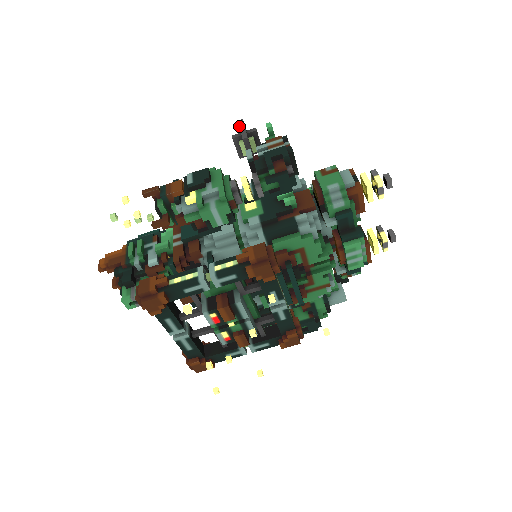
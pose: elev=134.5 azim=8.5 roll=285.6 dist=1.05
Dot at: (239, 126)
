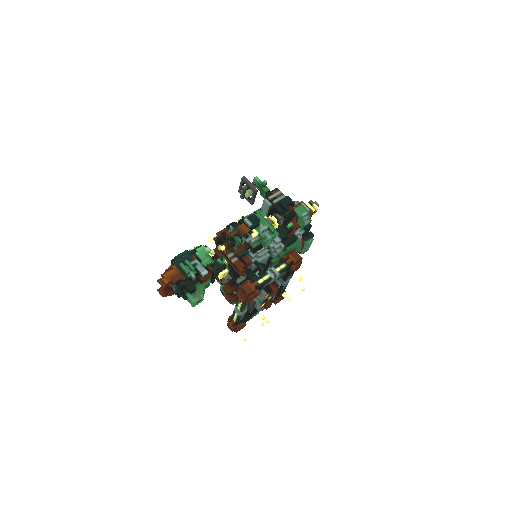
Dot at: (246, 182)
